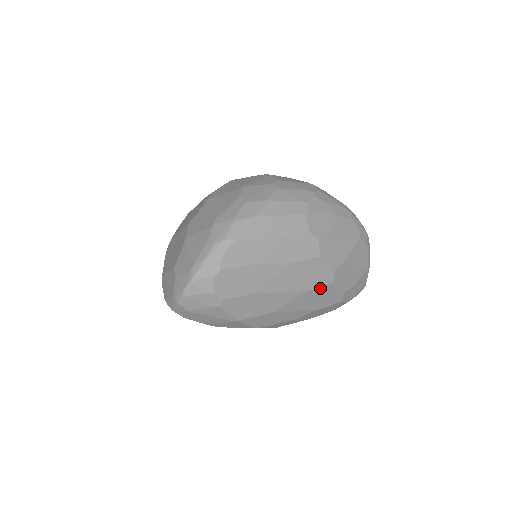
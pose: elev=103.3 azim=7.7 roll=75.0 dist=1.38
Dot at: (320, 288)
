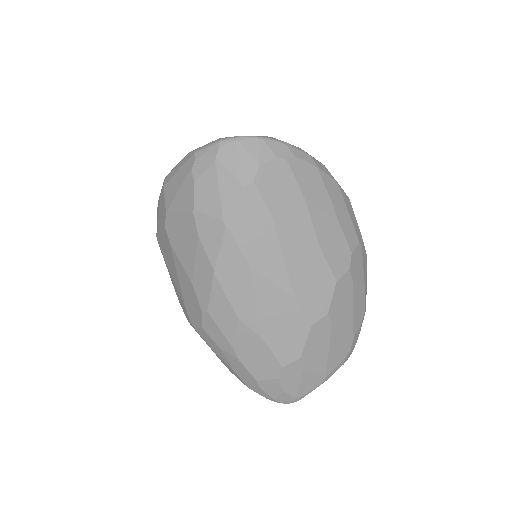
Dot at: (301, 312)
